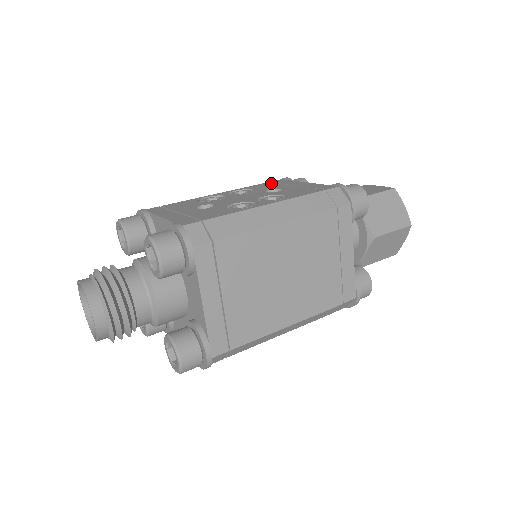
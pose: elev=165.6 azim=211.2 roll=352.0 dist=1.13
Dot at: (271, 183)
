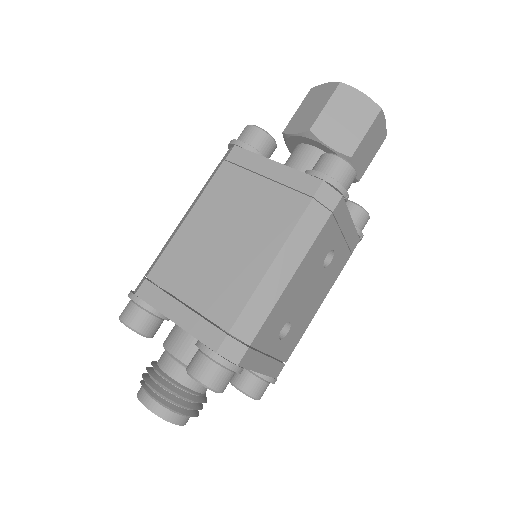
Dot at: occluded
